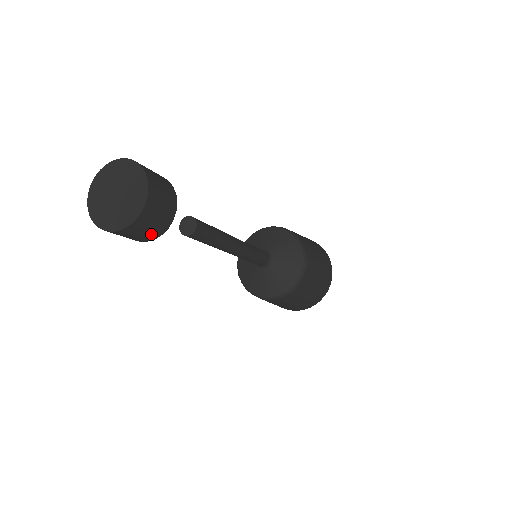
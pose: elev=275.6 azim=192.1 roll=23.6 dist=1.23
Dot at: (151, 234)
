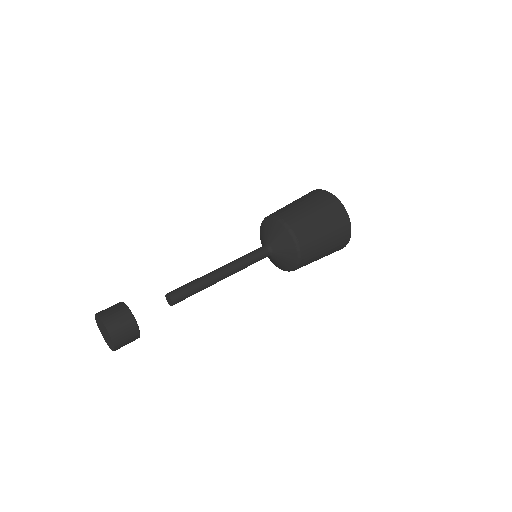
Dot at: (130, 328)
